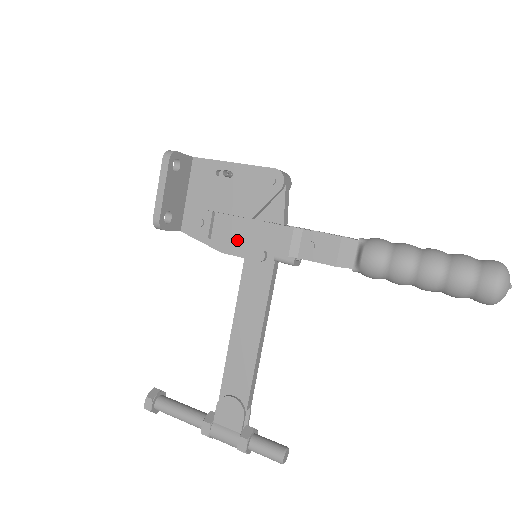
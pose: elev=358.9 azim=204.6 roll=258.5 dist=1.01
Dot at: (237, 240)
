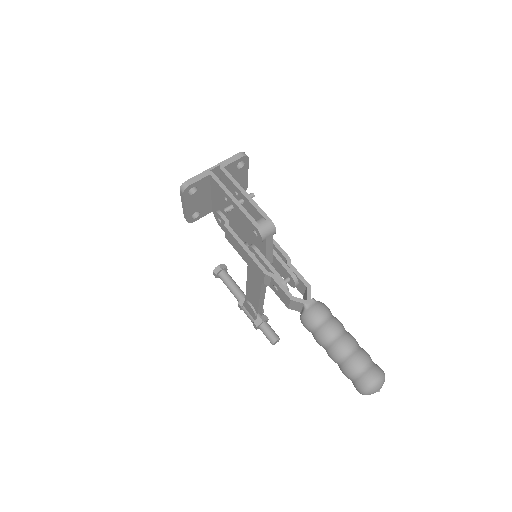
Dot at: (238, 251)
